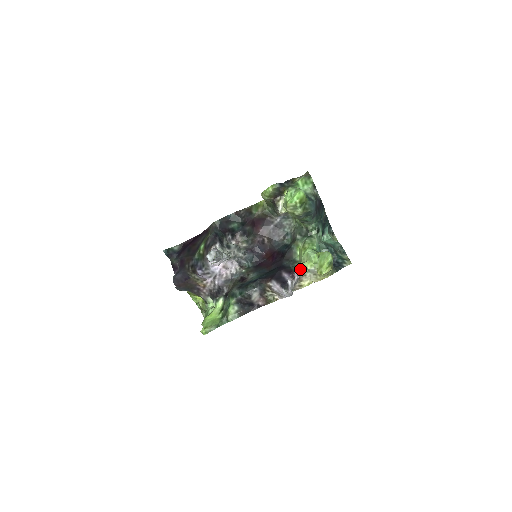
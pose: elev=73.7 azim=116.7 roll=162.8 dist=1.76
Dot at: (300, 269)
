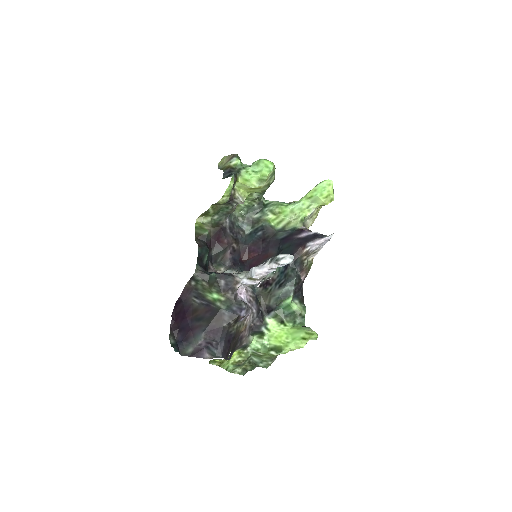
Dot at: (302, 223)
